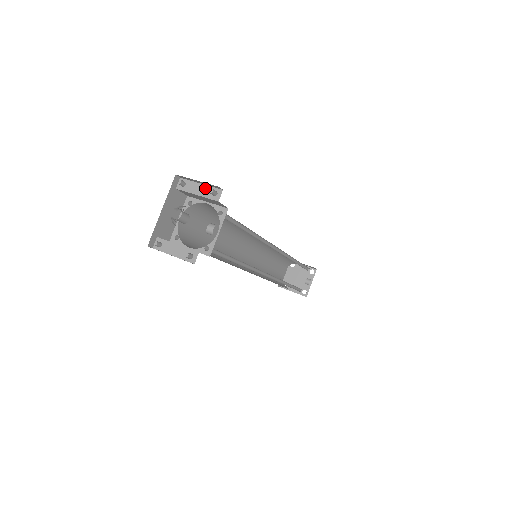
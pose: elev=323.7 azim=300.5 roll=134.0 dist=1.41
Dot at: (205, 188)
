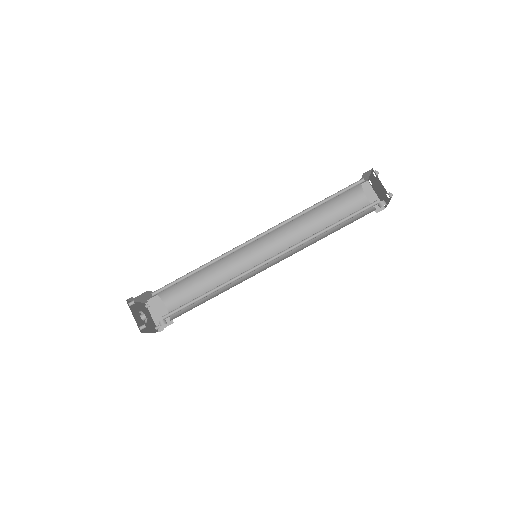
Dot at: occluded
